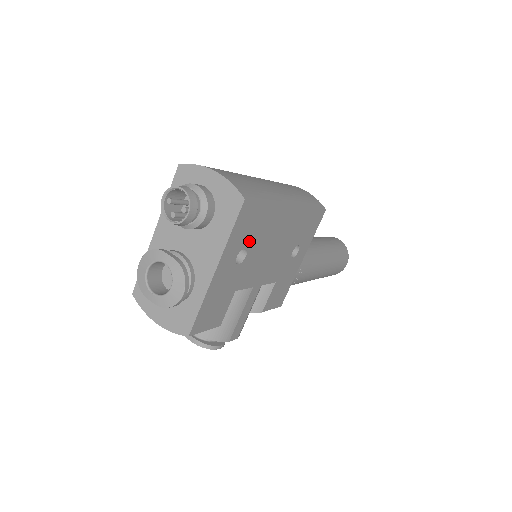
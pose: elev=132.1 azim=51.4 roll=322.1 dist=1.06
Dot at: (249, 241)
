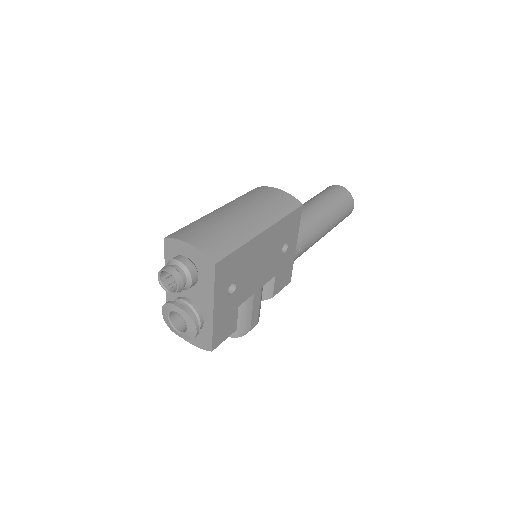
Dot at: (234, 277)
